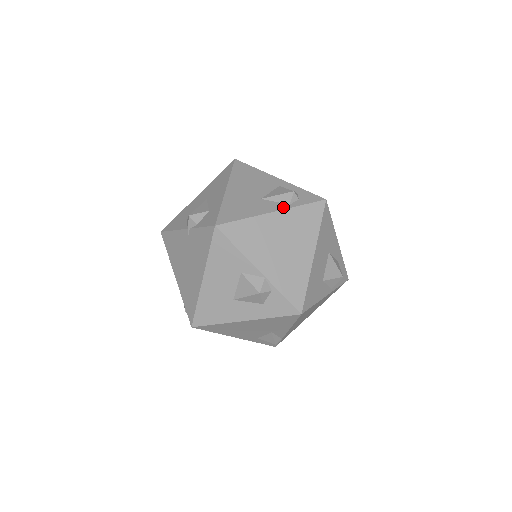
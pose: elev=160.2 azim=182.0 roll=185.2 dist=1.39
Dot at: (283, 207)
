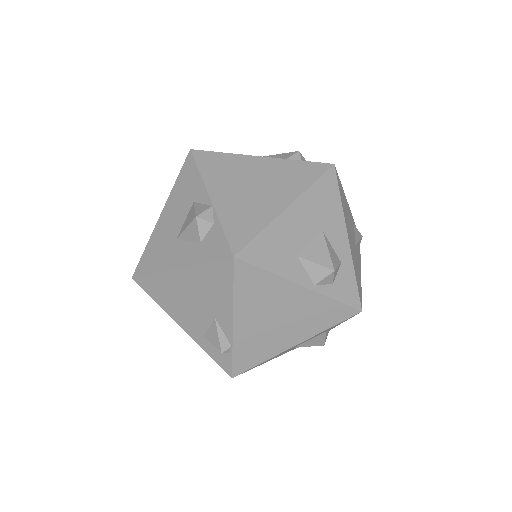
Dot at: (276, 158)
